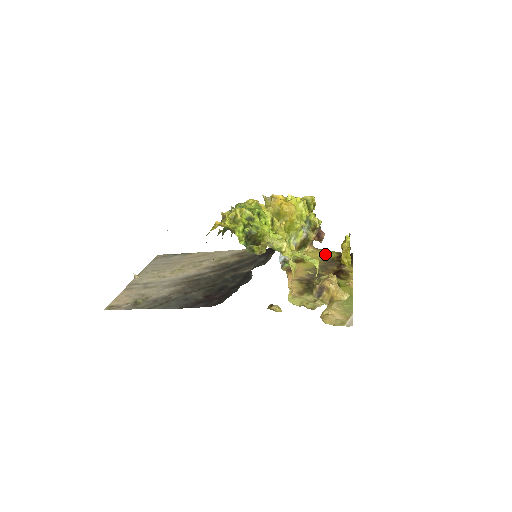
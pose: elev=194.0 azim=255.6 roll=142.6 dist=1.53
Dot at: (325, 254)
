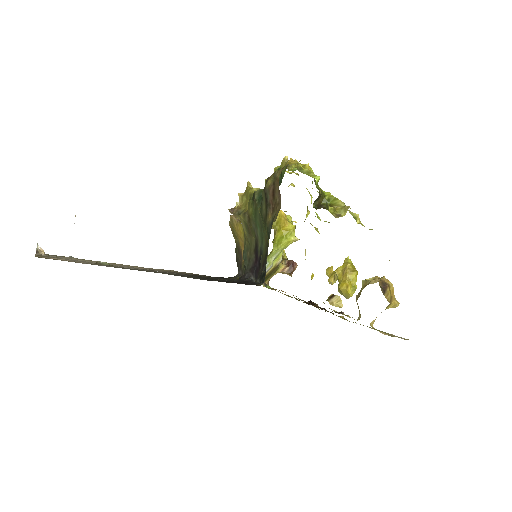
Dot at: occluded
